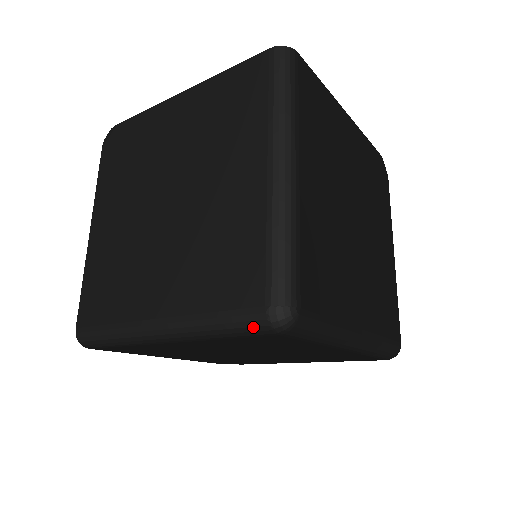
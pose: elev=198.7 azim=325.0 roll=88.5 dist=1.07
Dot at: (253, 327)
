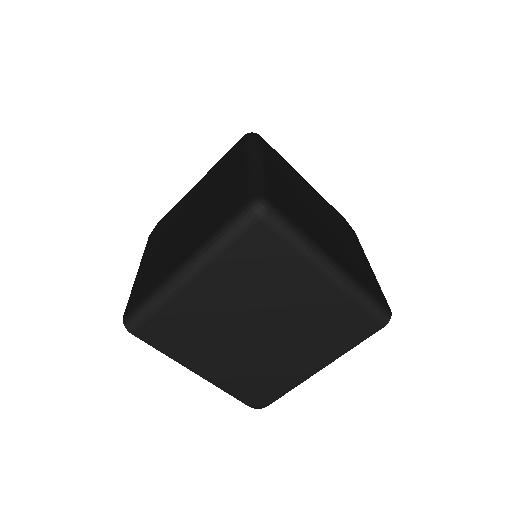
Dot at: (242, 218)
